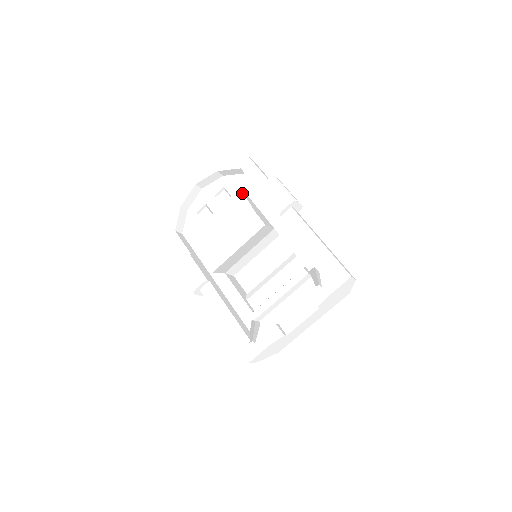
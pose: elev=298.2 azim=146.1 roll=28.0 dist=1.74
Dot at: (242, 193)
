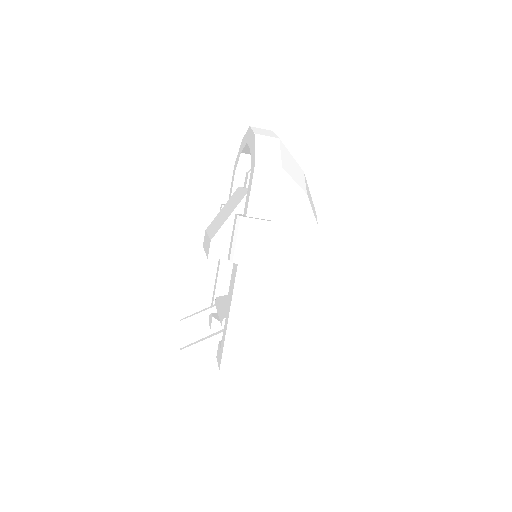
Dot at: (241, 199)
